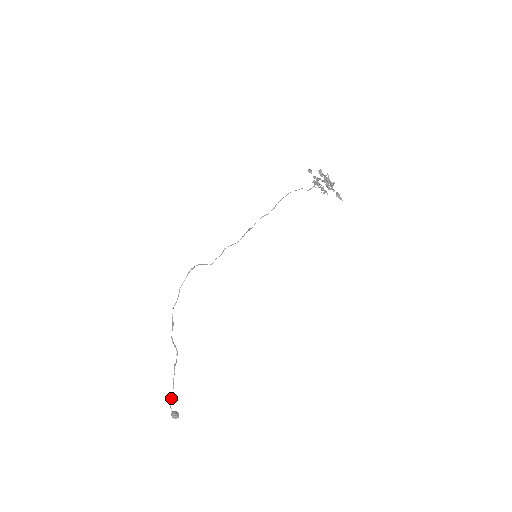
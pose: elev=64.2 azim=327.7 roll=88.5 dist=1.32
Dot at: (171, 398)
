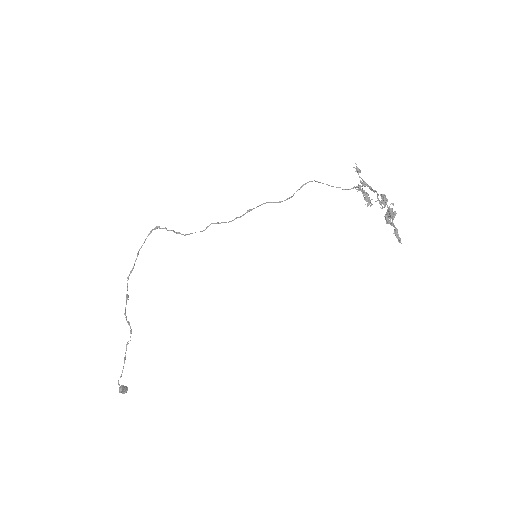
Dot at: (120, 376)
